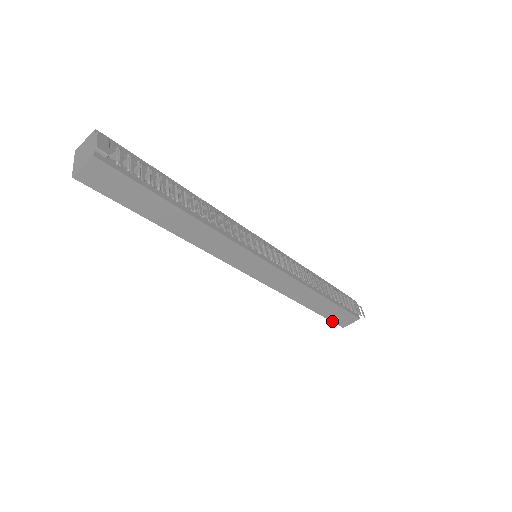
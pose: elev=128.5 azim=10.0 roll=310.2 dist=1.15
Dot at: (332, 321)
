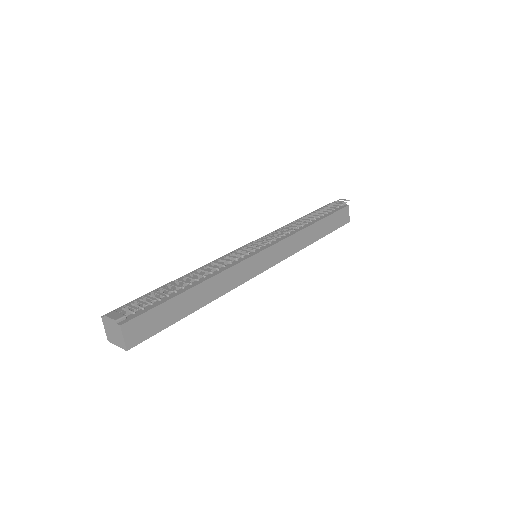
Dot at: (339, 227)
